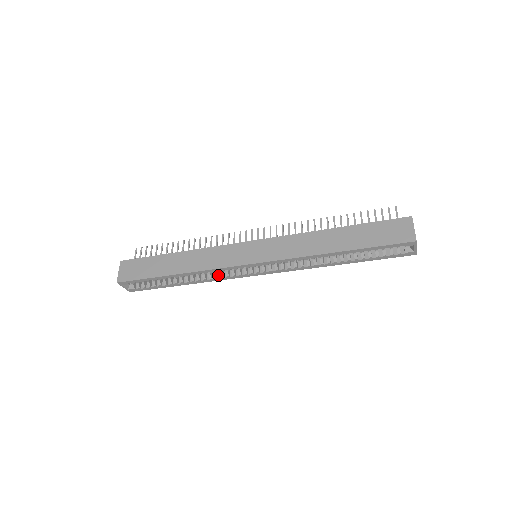
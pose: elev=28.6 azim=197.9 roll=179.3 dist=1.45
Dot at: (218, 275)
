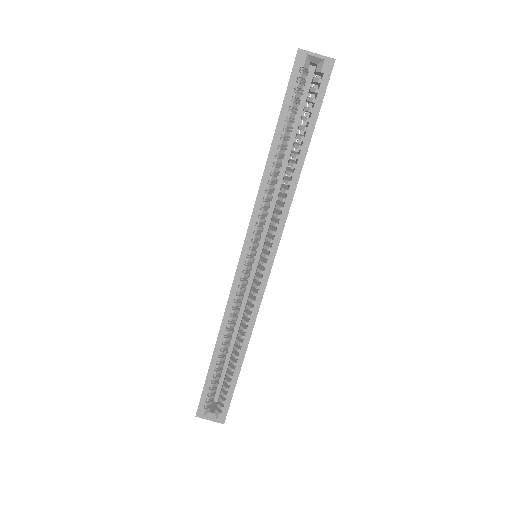
Dot at: (251, 313)
